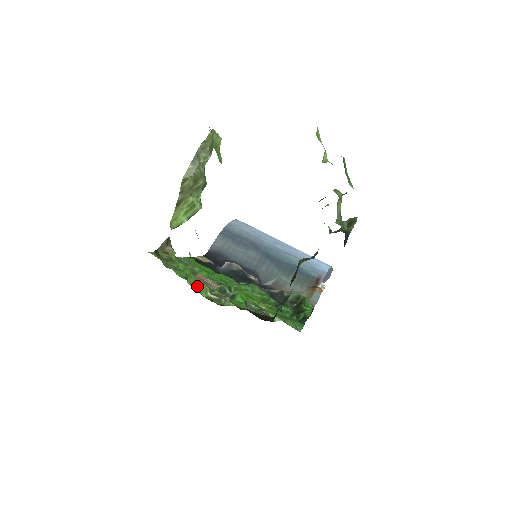
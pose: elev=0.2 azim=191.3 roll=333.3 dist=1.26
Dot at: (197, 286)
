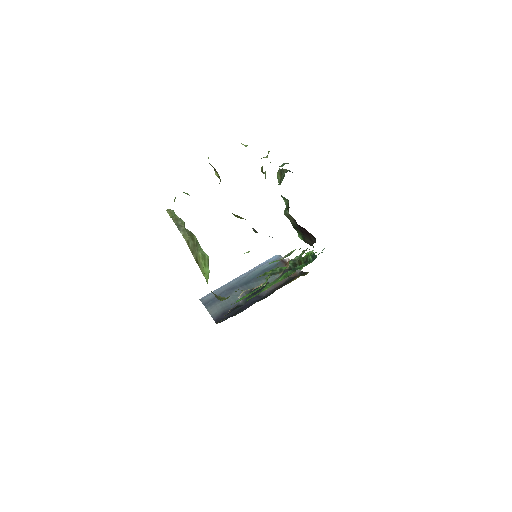
Dot at: occluded
